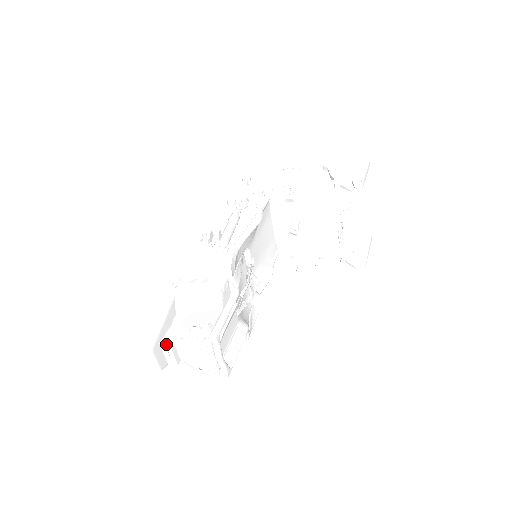
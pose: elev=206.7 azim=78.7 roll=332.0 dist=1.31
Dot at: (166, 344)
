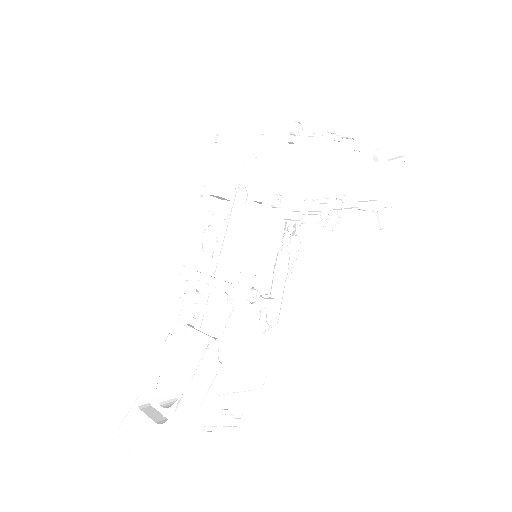
Dot at: (189, 431)
